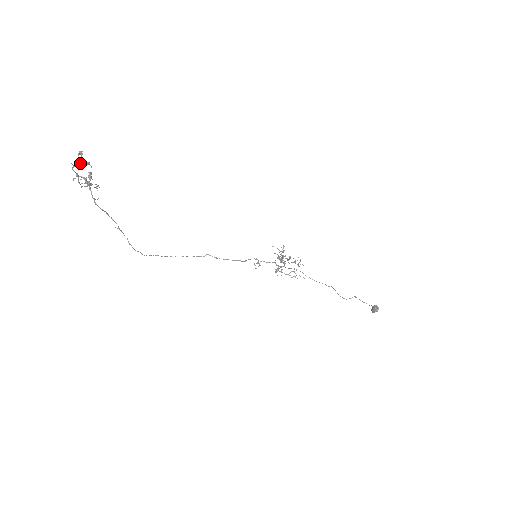
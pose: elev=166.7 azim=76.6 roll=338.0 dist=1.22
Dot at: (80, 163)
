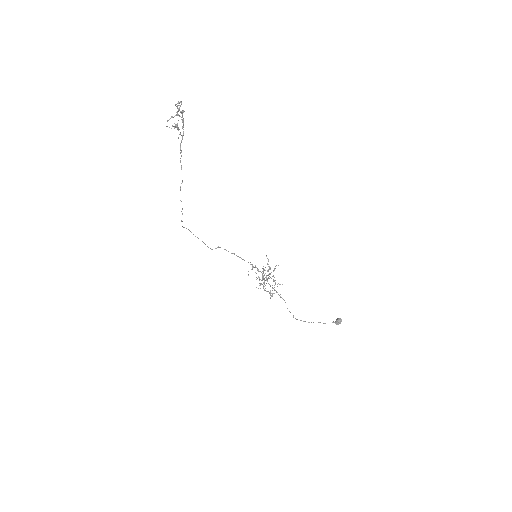
Dot at: (179, 108)
